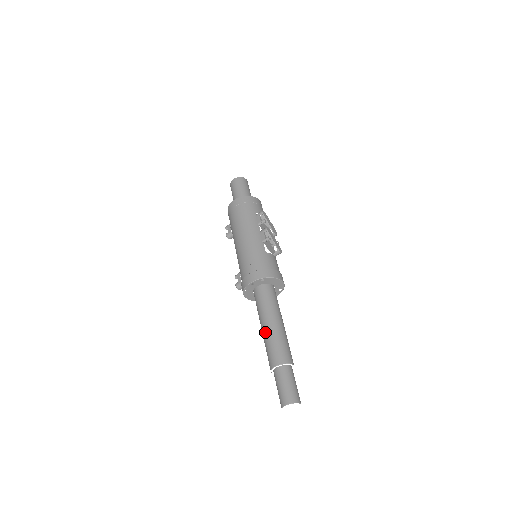
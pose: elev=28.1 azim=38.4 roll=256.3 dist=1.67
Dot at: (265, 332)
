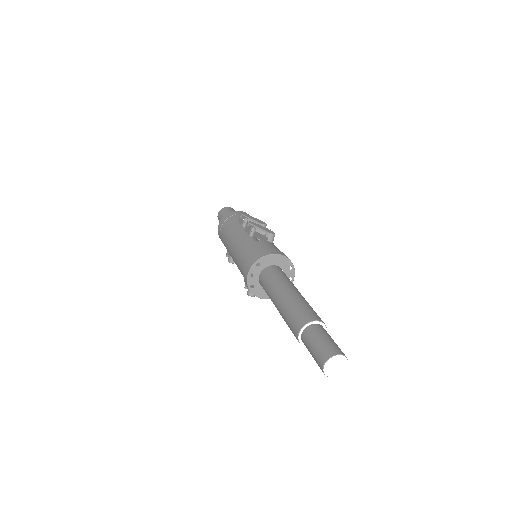
Dot at: (279, 310)
